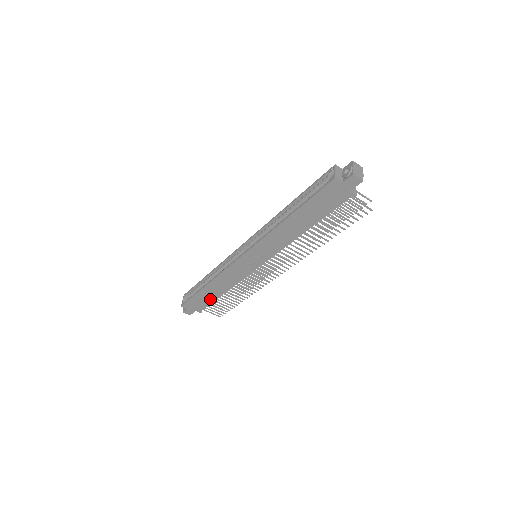
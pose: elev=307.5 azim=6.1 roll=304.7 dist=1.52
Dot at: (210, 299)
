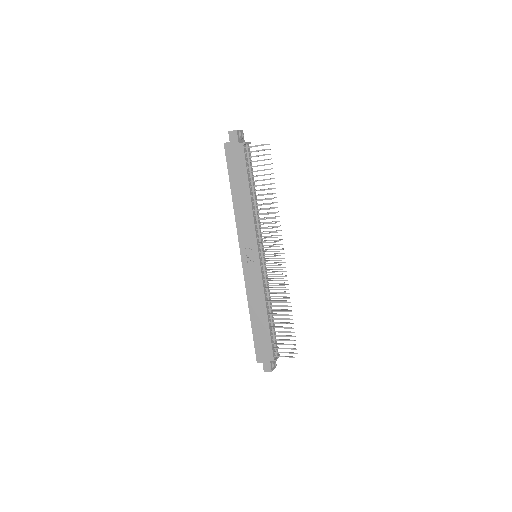
Dot at: (266, 333)
